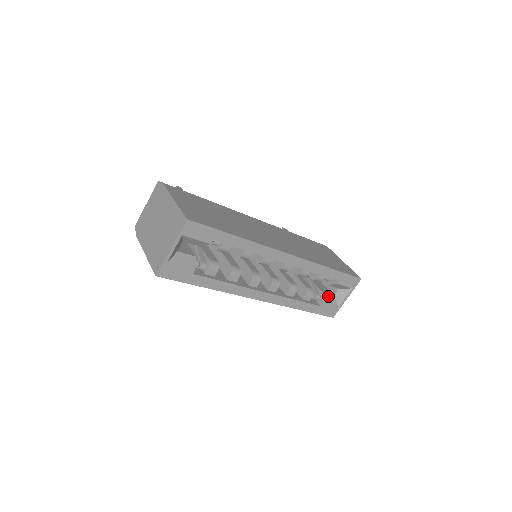
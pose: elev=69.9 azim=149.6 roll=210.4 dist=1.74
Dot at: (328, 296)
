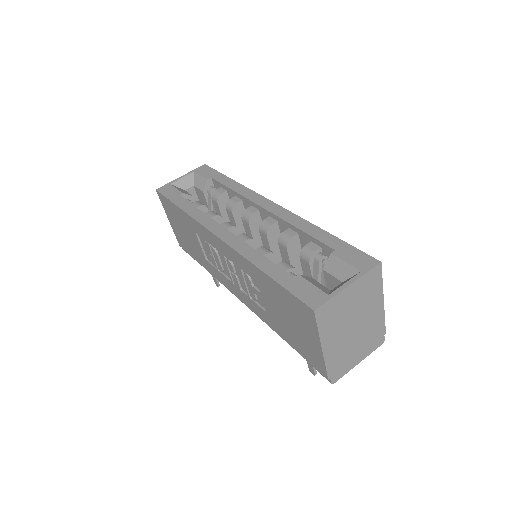
Dot at: (319, 284)
